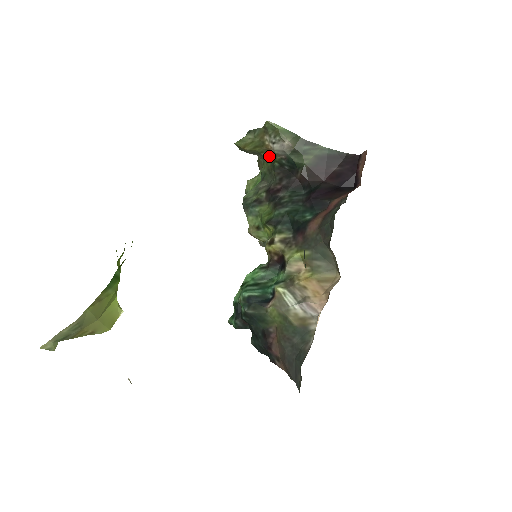
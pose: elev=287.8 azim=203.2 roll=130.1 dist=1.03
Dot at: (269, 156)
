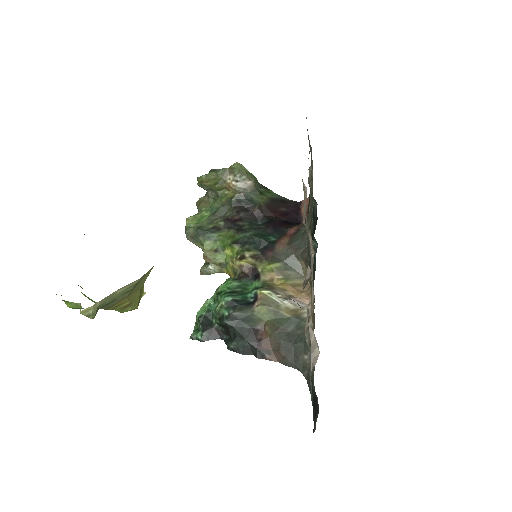
Dot at: (225, 193)
